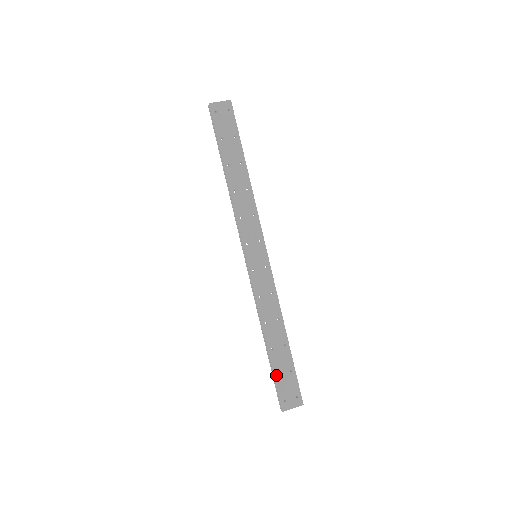
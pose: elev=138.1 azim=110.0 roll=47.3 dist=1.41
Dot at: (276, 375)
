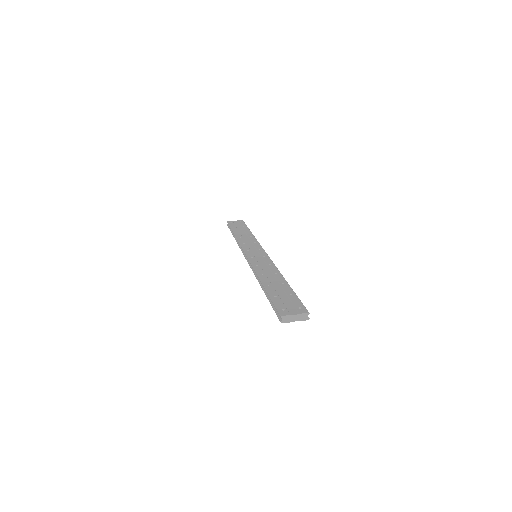
Dot at: (272, 297)
